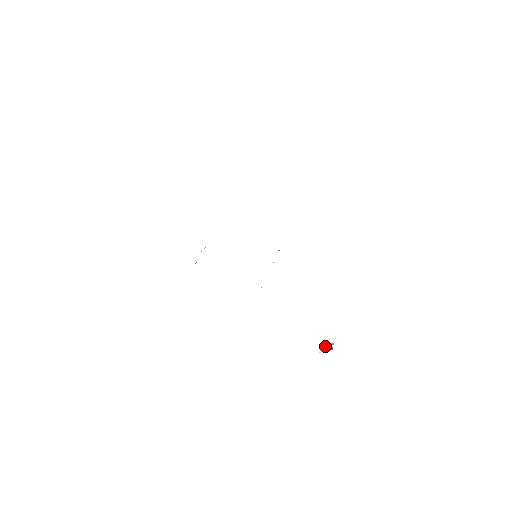
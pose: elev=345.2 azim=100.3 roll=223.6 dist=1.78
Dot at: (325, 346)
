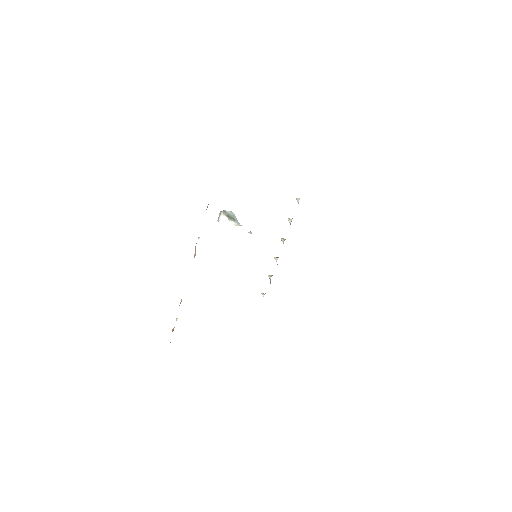
Dot at: (226, 214)
